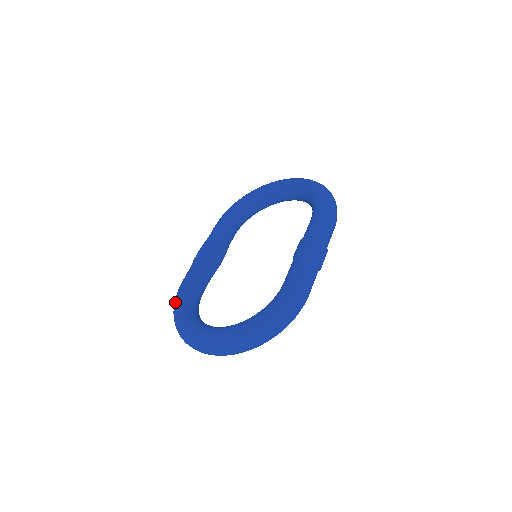
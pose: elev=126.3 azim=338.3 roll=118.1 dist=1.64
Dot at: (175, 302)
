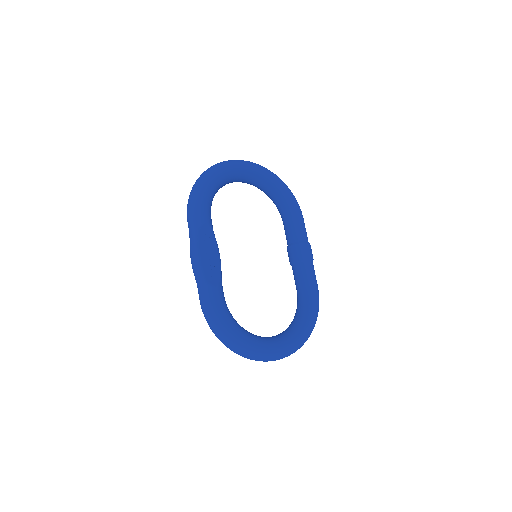
Dot at: (223, 324)
